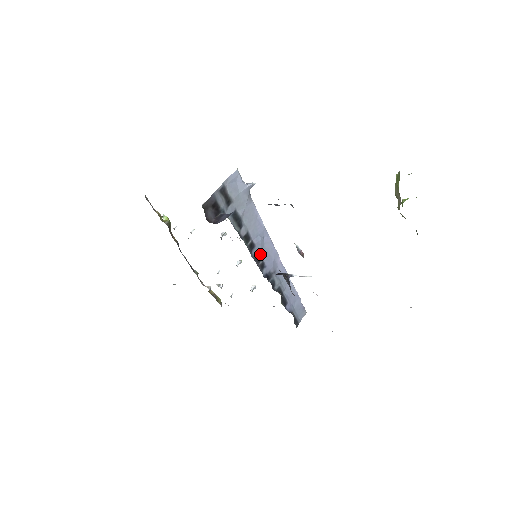
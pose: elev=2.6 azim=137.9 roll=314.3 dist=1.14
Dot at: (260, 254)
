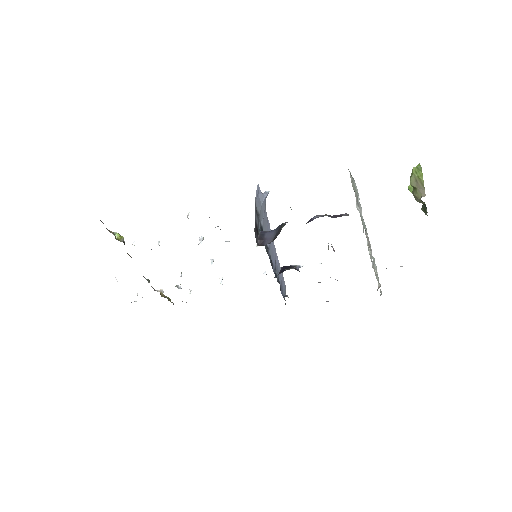
Dot at: (270, 255)
